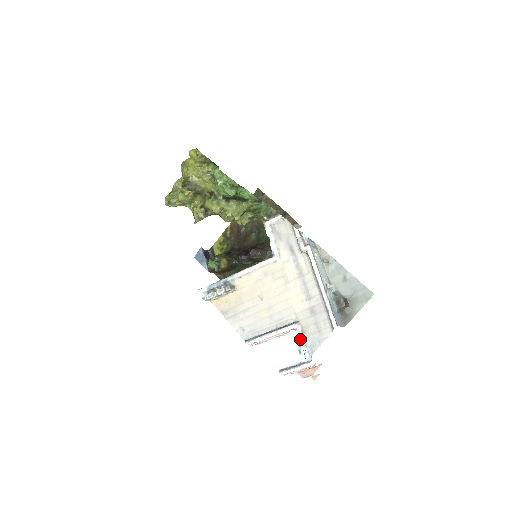
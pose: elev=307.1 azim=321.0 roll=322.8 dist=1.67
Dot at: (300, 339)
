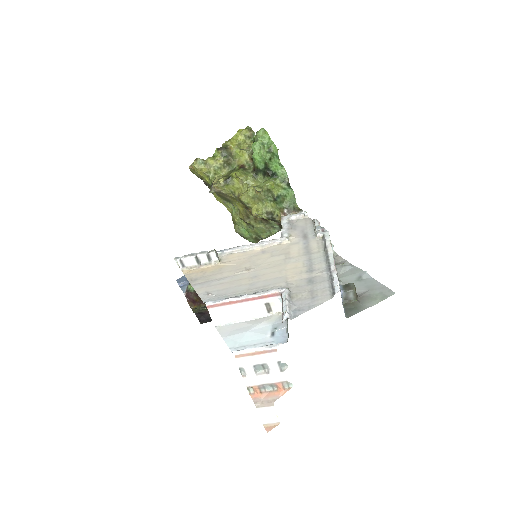
Dot at: (283, 300)
